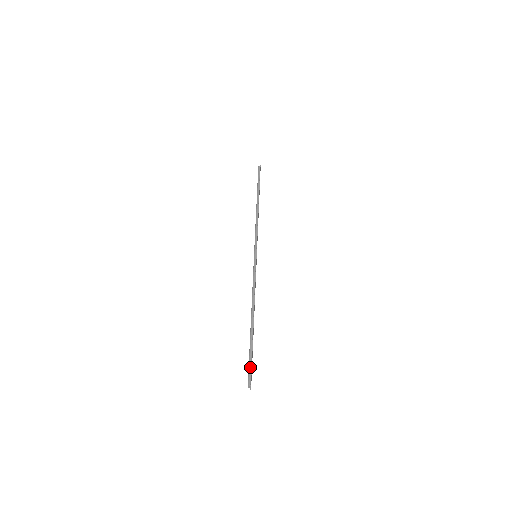
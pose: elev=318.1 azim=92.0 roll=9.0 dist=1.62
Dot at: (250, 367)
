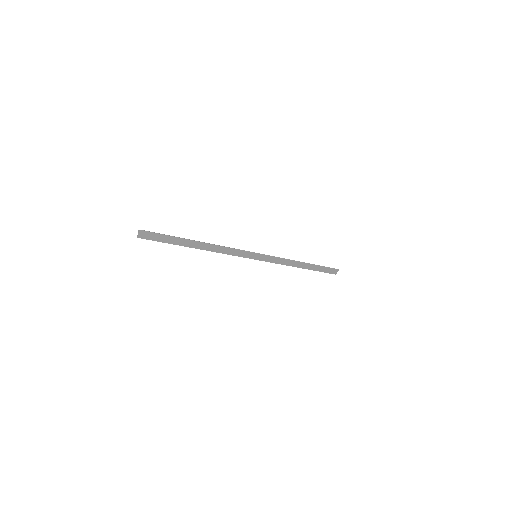
Dot at: (156, 233)
